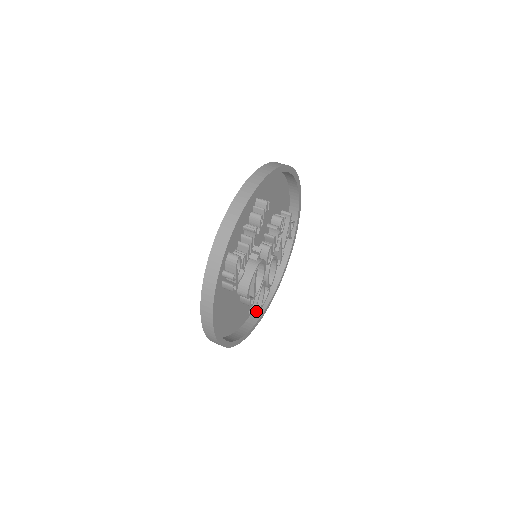
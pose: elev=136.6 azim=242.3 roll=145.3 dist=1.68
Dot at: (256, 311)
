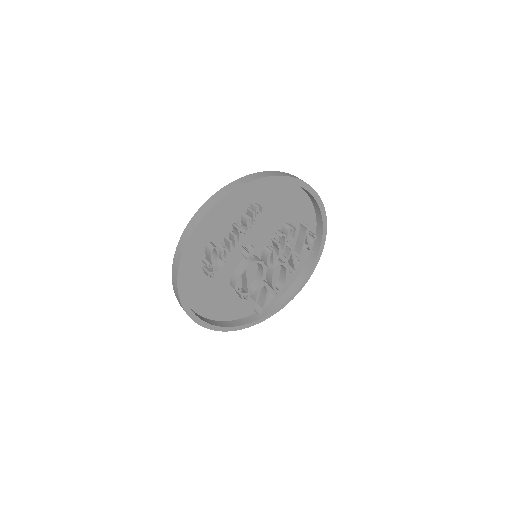
Dot at: (259, 309)
